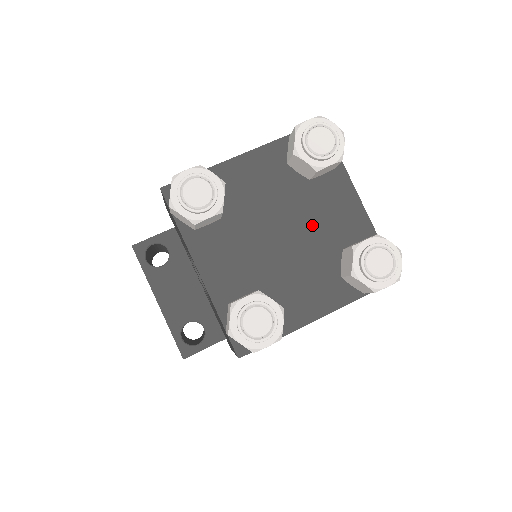
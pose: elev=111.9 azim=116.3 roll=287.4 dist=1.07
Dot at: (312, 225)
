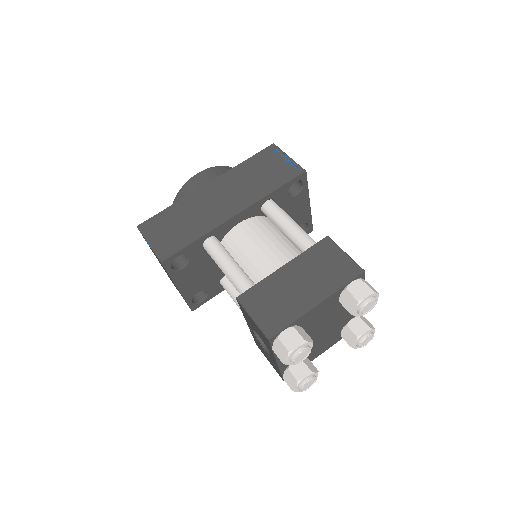
Dot at: (337, 320)
